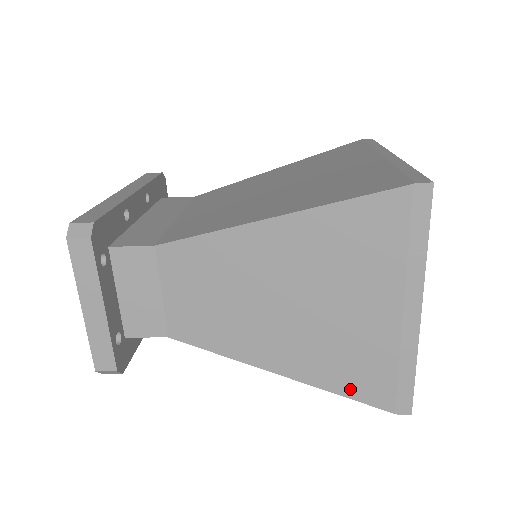
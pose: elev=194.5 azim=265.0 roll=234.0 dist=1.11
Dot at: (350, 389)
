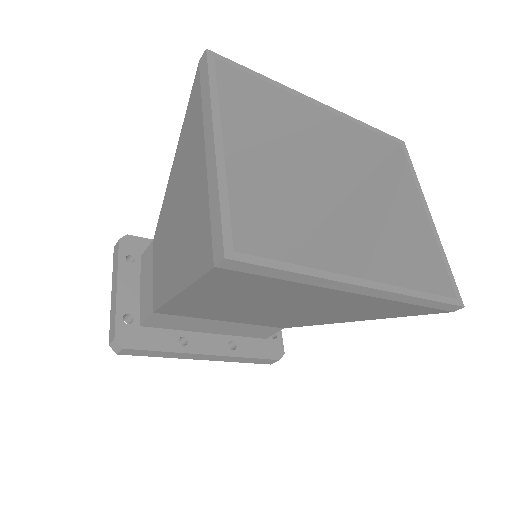
Dot at: (196, 267)
